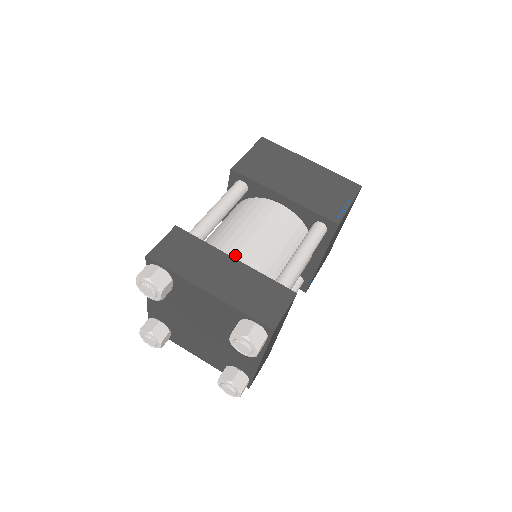
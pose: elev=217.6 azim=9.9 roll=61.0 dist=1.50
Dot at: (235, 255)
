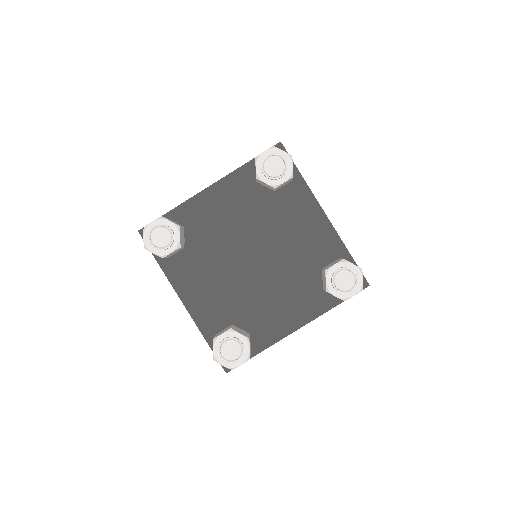
Dot at: occluded
